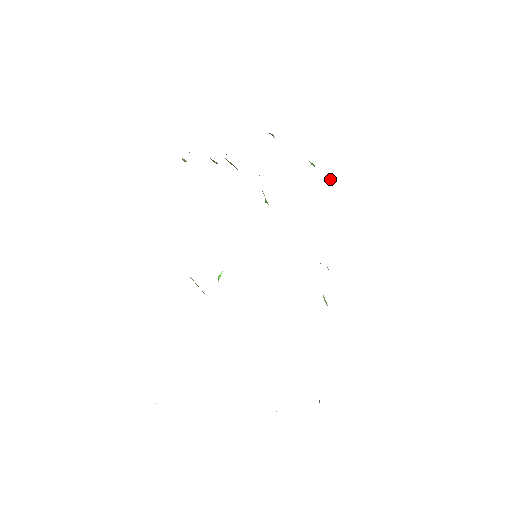
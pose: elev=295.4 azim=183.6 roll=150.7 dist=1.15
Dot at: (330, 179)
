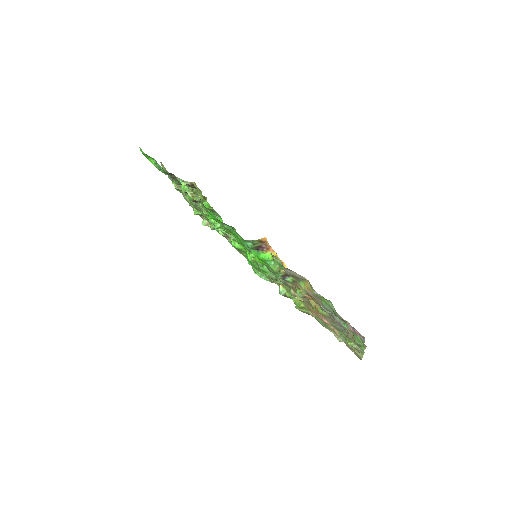
Dot at: (206, 225)
